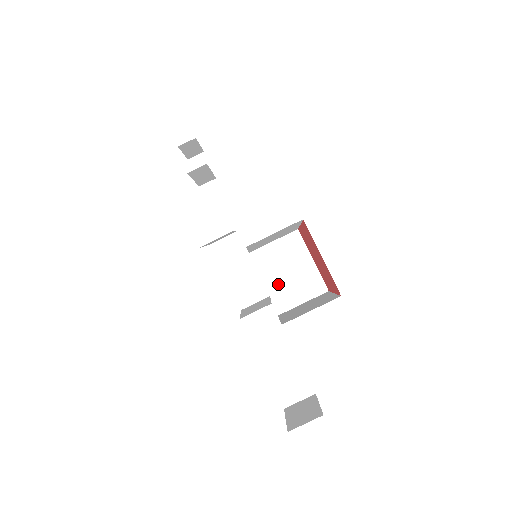
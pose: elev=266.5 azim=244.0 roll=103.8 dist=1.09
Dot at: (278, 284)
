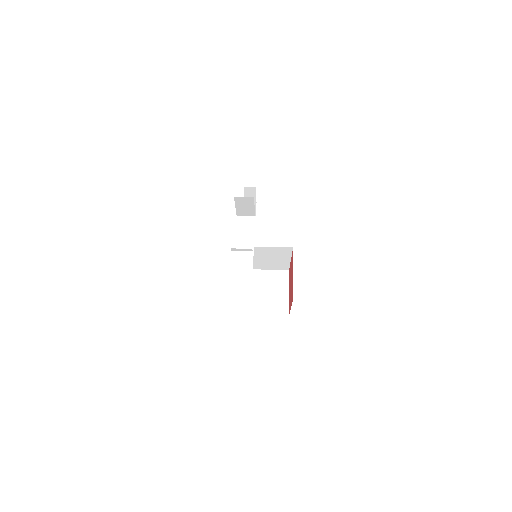
Dot at: (260, 296)
